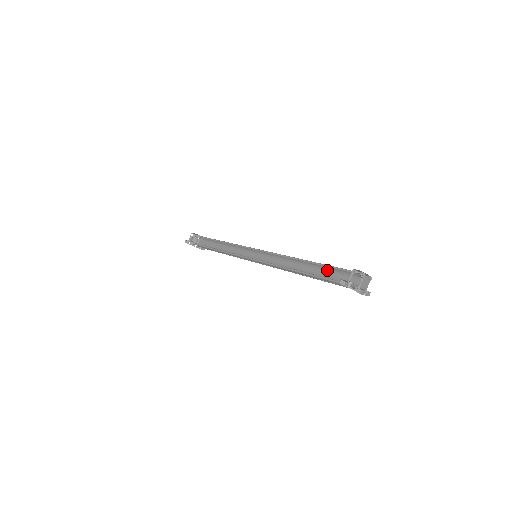
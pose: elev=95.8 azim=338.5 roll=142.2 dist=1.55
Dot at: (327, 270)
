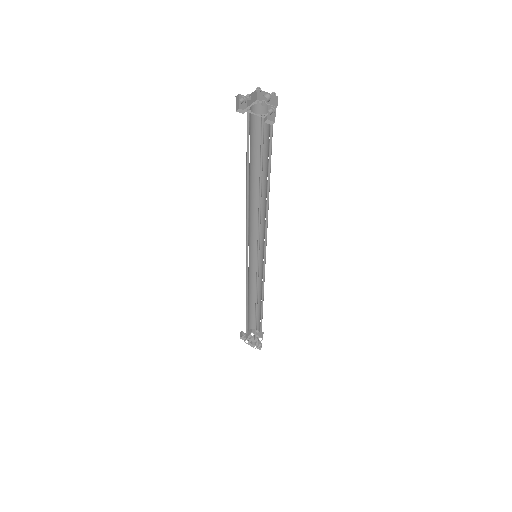
Dot at: (268, 160)
